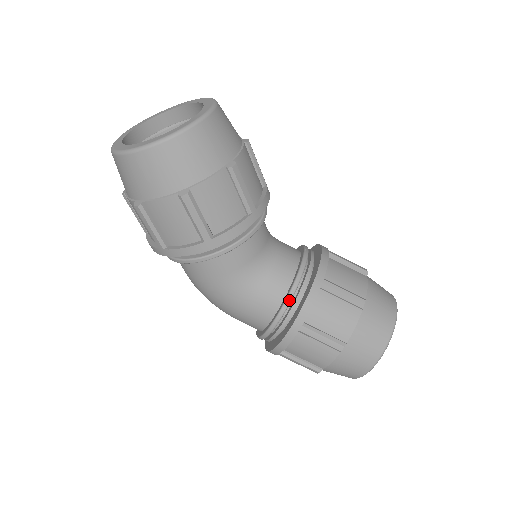
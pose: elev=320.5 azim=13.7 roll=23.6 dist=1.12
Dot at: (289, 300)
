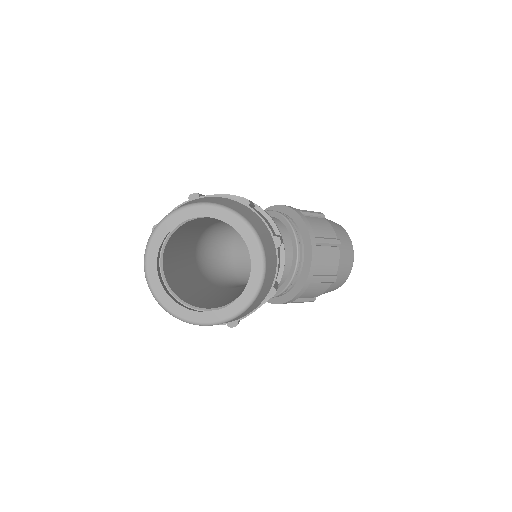
Dot at: (284, 292)
